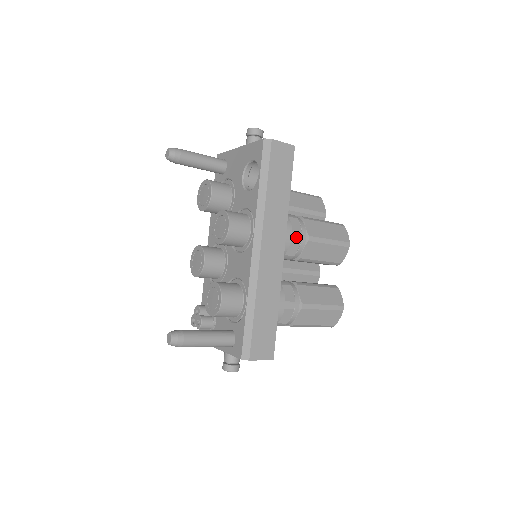
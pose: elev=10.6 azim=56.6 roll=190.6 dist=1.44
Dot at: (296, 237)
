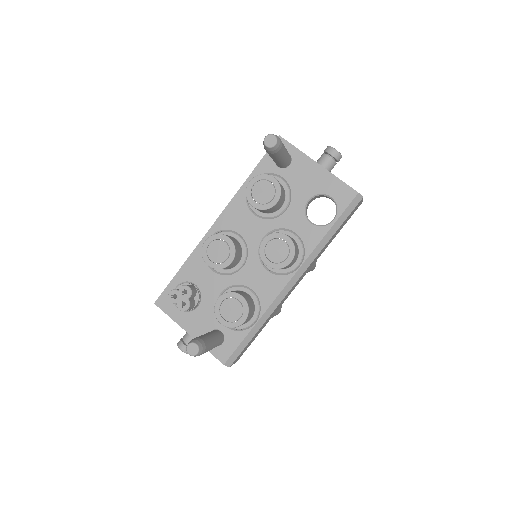
Dot at: occluded
